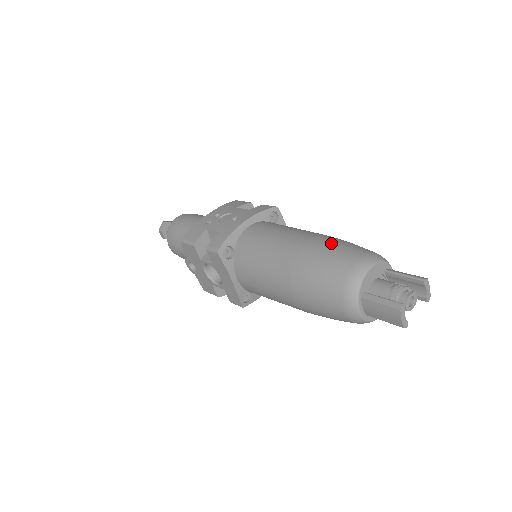
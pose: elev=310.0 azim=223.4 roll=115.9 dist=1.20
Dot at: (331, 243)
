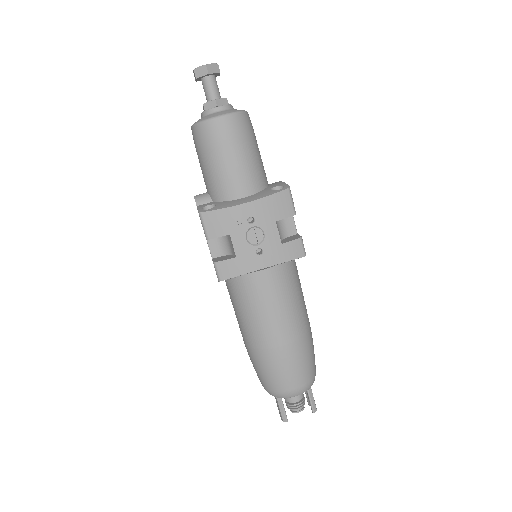
Dot at: (295, 361)
